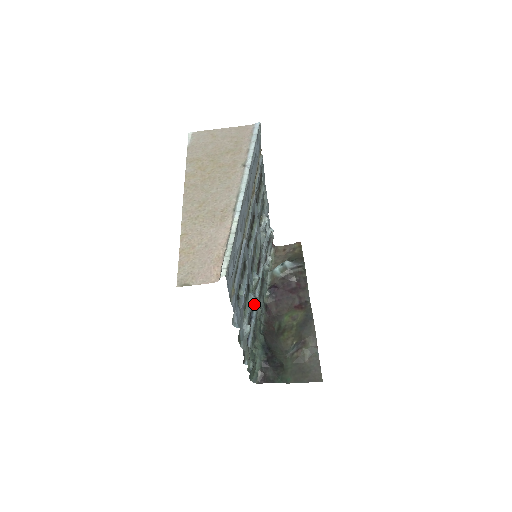
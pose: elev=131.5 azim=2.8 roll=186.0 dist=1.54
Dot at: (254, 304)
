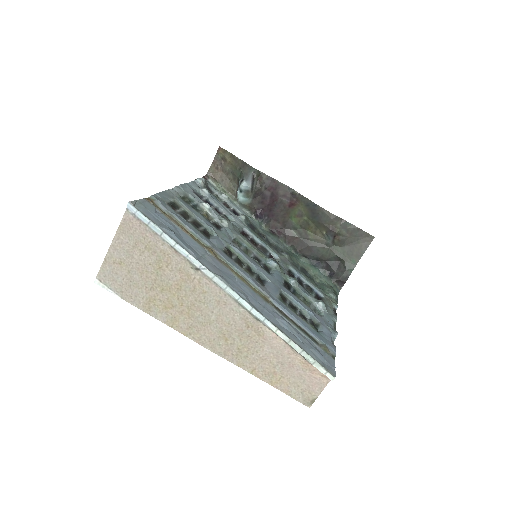
Dot at: (287, 268)
